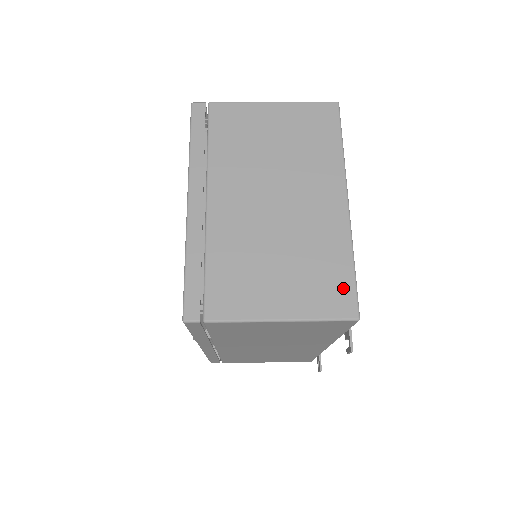
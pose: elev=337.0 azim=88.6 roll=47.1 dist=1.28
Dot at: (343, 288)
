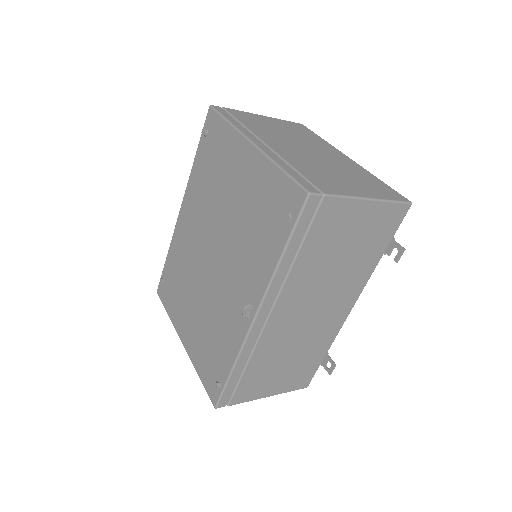
Dot at: (389, 189)
